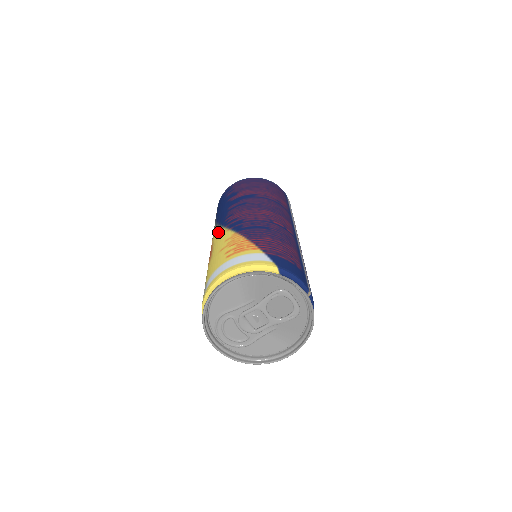
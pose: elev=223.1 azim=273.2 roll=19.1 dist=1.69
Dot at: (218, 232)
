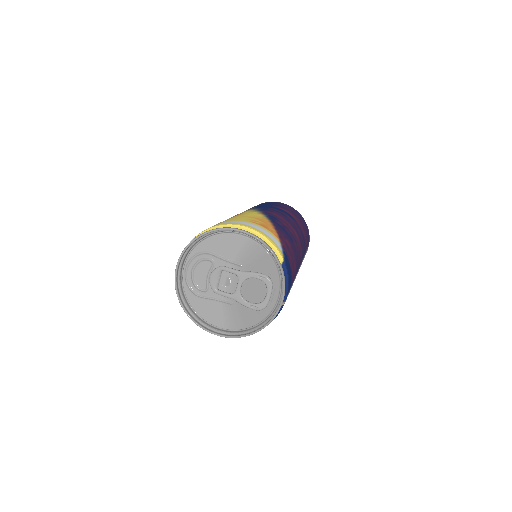
Dot at: (251, 211)
